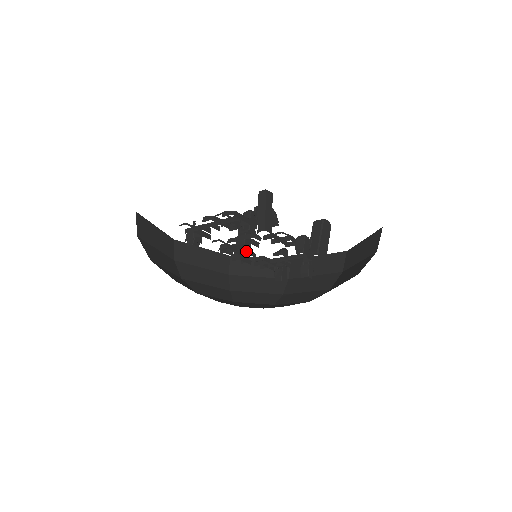
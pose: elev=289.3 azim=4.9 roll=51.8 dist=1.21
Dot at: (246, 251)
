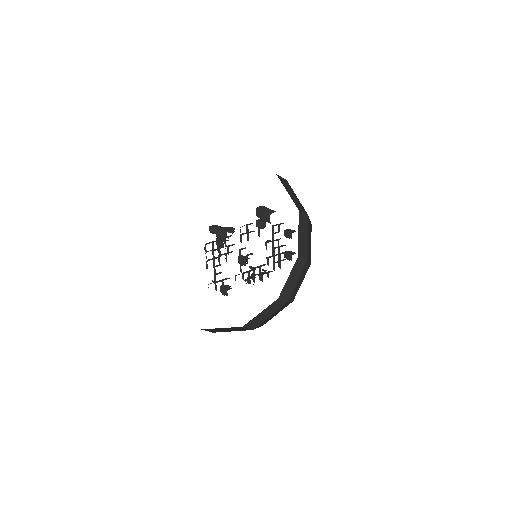
Dot at: (257, 267)
